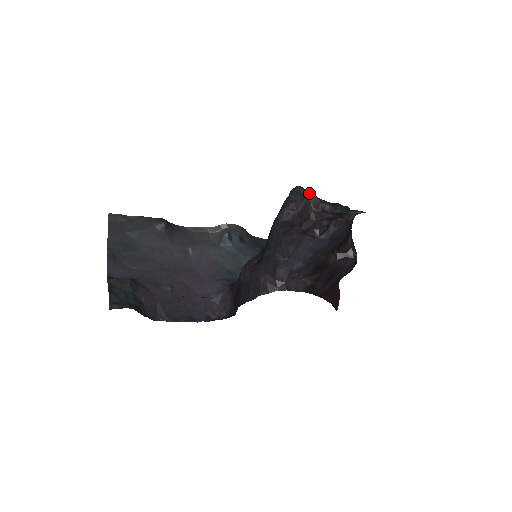
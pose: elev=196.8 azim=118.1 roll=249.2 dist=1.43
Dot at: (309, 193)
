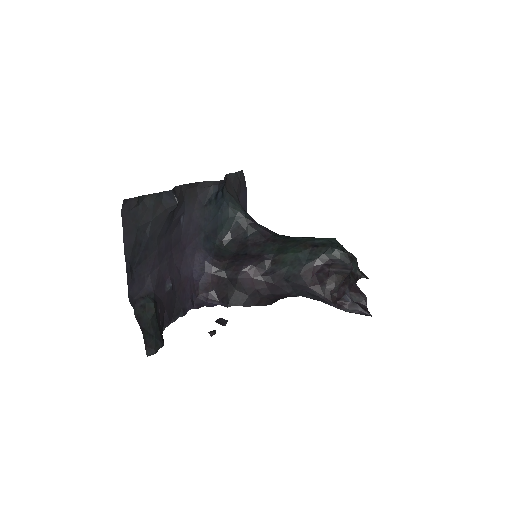
Dot at: (352, 268)
